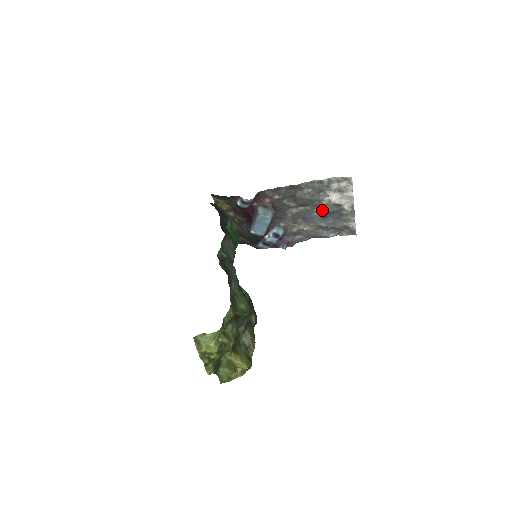
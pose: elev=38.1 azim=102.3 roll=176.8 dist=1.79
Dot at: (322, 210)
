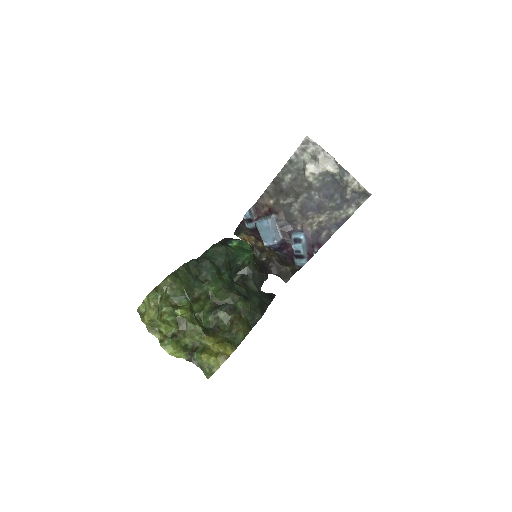
Dot at: (318, 189)
